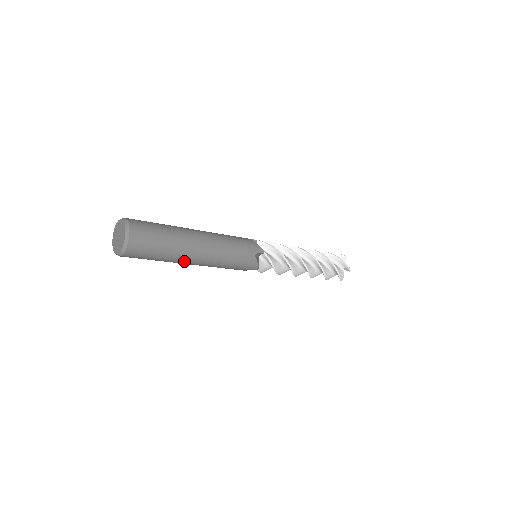
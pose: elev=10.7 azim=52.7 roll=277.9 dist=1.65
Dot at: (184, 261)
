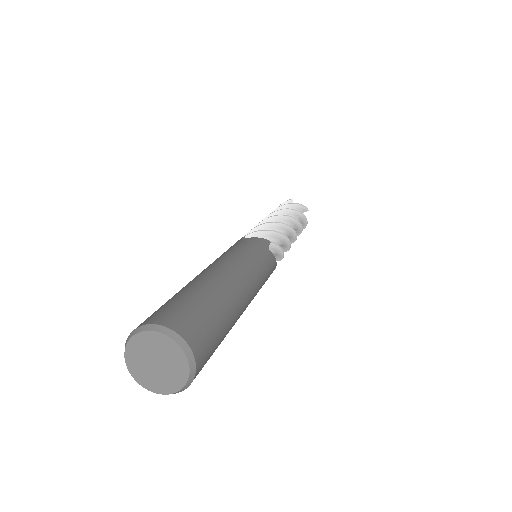
Dot at: (236, 320)
